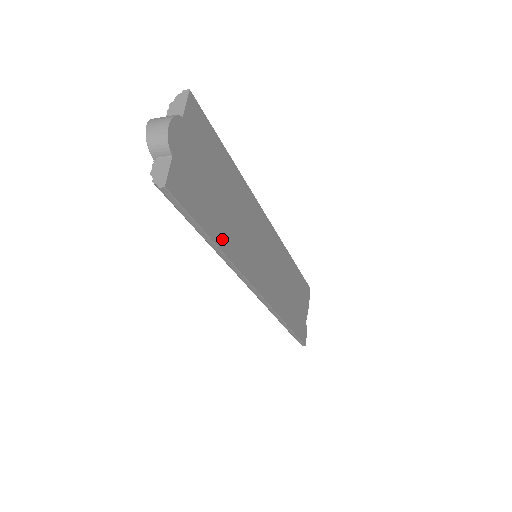
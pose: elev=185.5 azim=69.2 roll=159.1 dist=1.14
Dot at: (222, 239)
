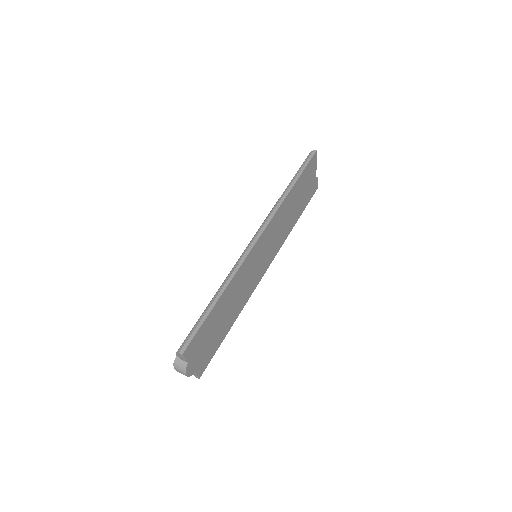
Dot at: (232, 321)
